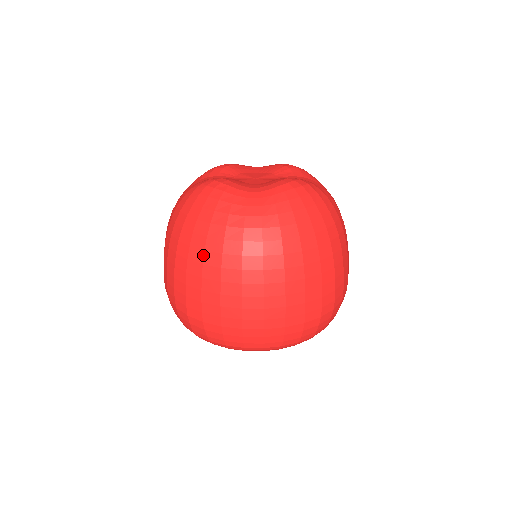
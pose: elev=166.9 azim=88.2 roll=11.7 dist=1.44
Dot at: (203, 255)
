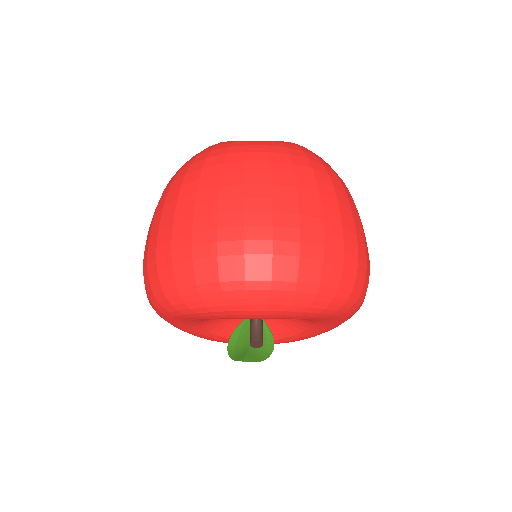
Dot at: (201, 171)
